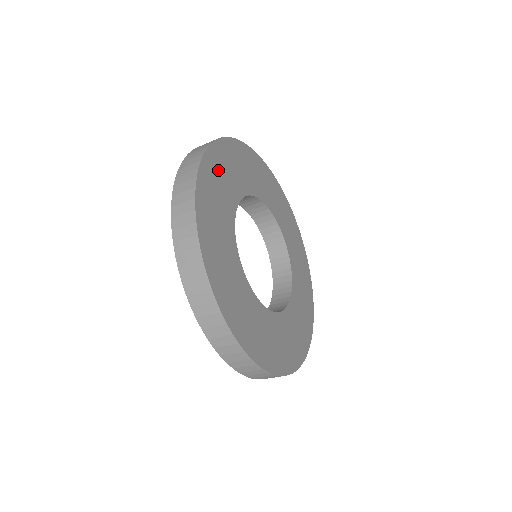
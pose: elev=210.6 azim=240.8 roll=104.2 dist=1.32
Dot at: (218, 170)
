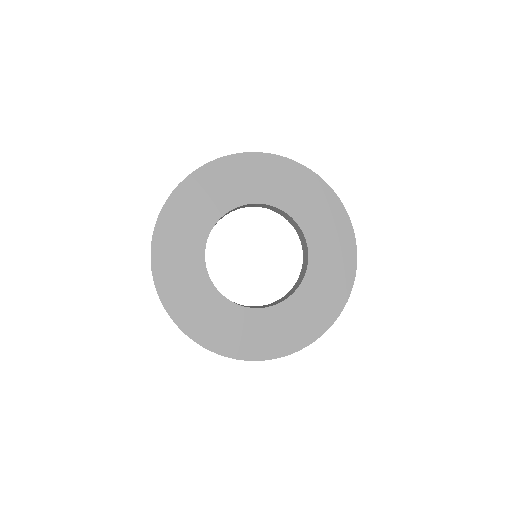
Dot at: (174, 231)
